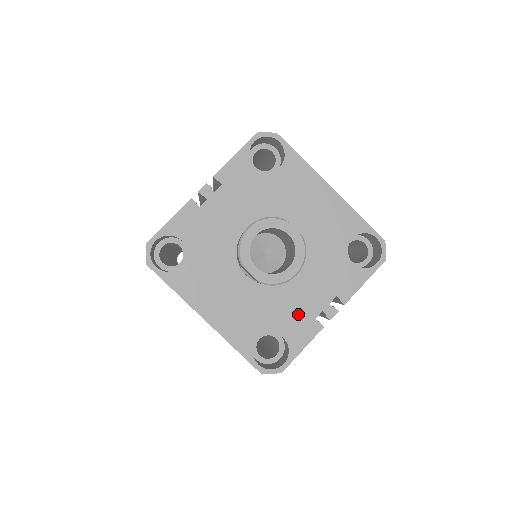
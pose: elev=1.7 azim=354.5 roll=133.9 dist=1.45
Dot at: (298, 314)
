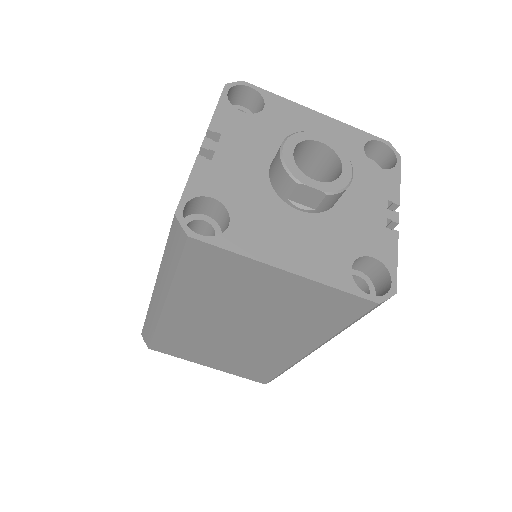
Dot at: (369, 229)
